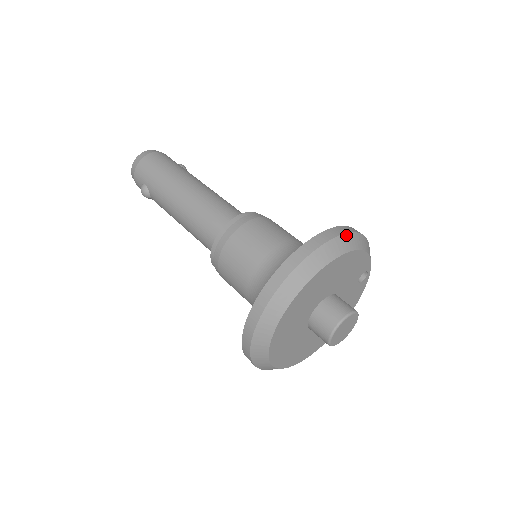
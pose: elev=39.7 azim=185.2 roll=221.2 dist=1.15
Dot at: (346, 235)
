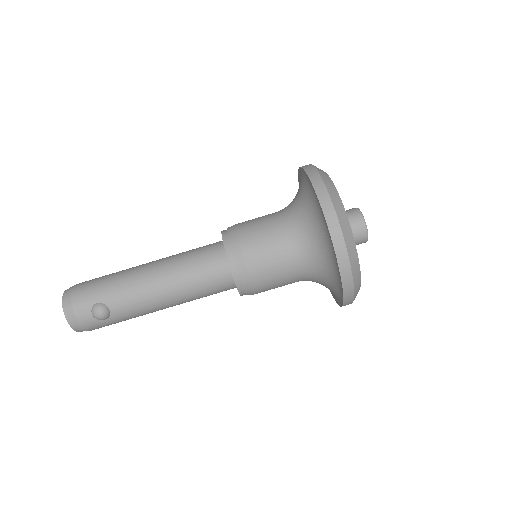
Dot at: occluded
